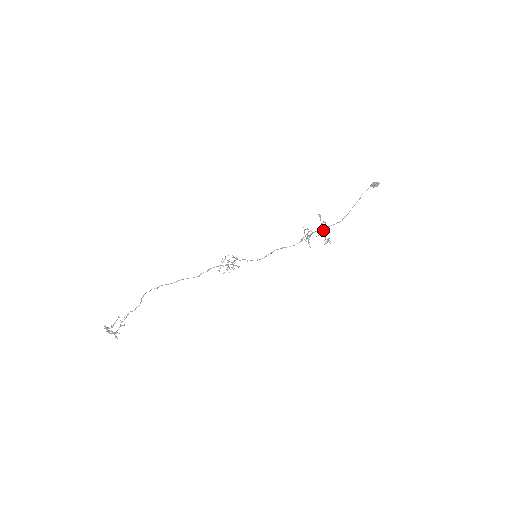
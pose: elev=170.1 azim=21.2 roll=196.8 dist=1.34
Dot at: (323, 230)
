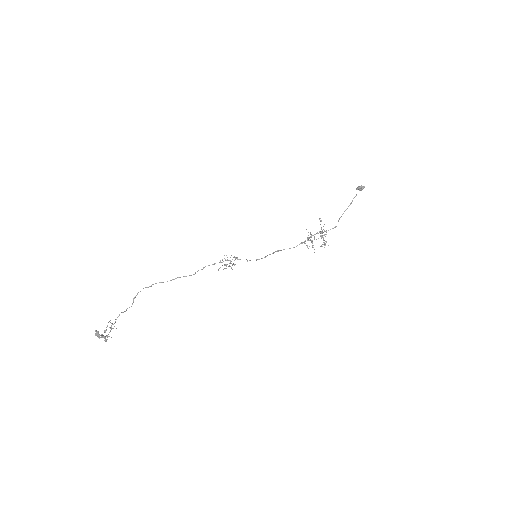
Dot at: (322, 233)
